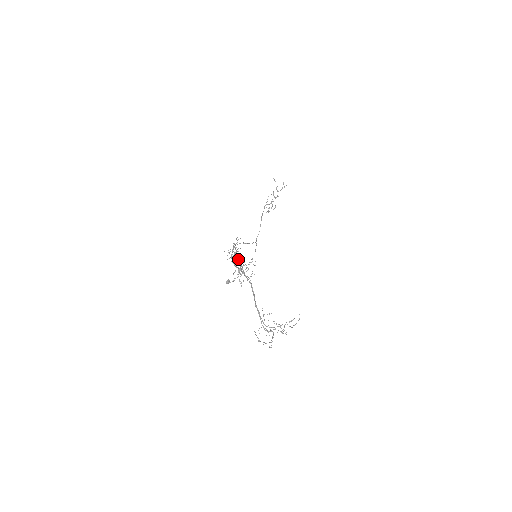
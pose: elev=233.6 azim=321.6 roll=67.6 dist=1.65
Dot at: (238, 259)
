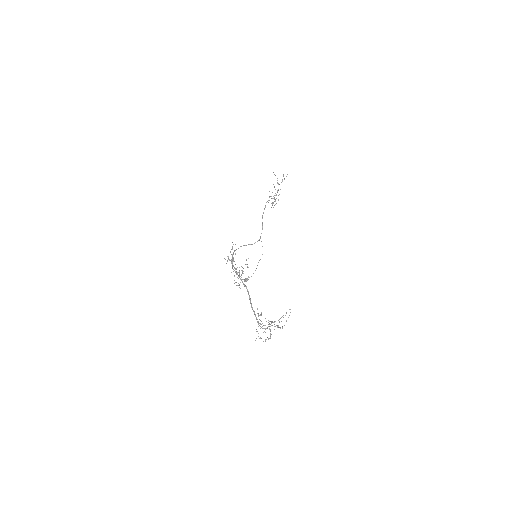
Dot at: (233, 265)
